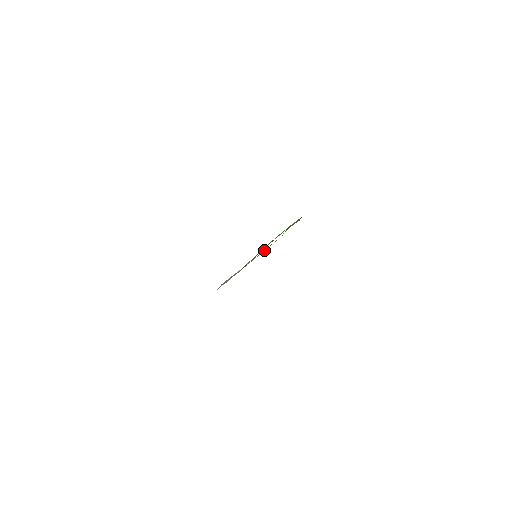
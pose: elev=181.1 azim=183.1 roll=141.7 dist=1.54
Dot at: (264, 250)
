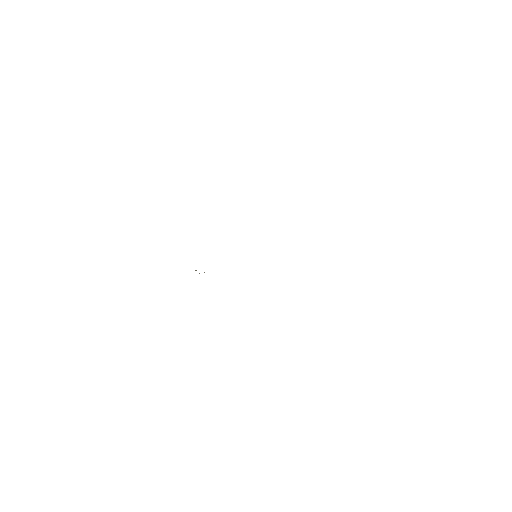
Dot at: occluded
